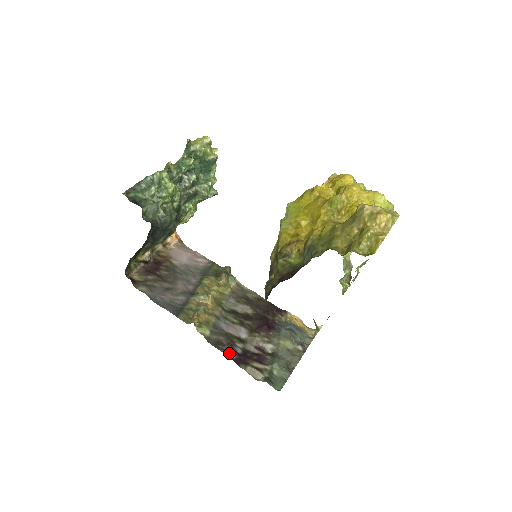
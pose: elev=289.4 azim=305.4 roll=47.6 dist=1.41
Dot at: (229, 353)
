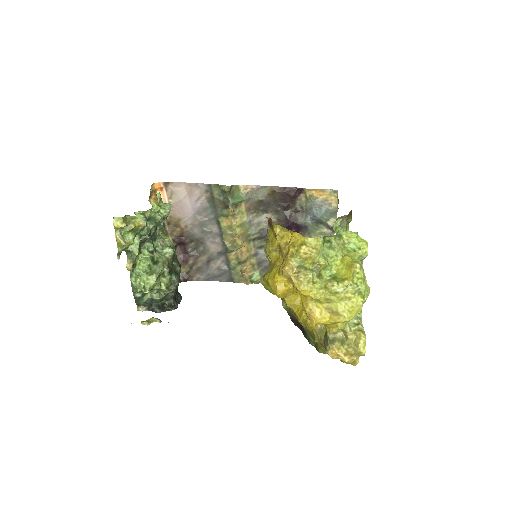
Dot at: occluded
